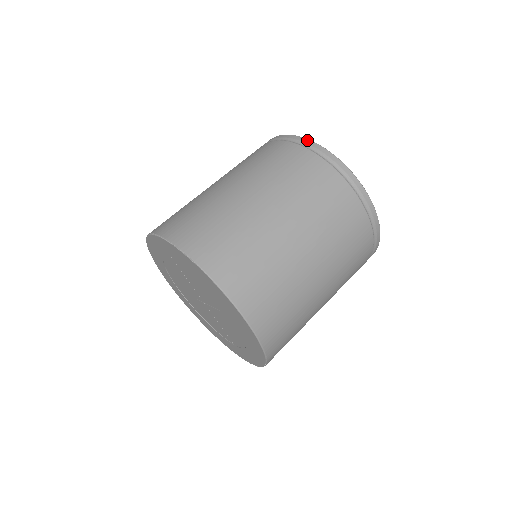
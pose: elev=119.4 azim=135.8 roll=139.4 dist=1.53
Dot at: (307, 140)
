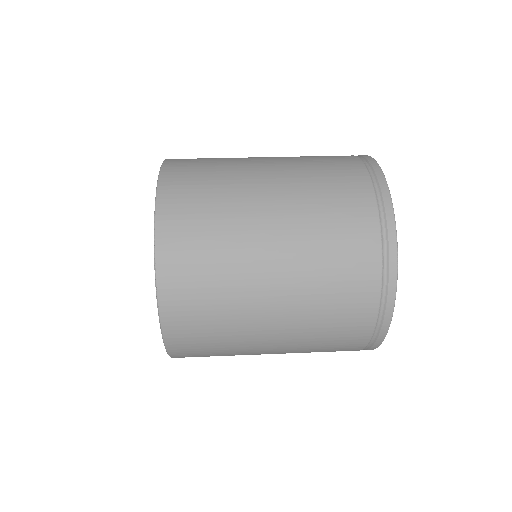
Dot at: occluded
